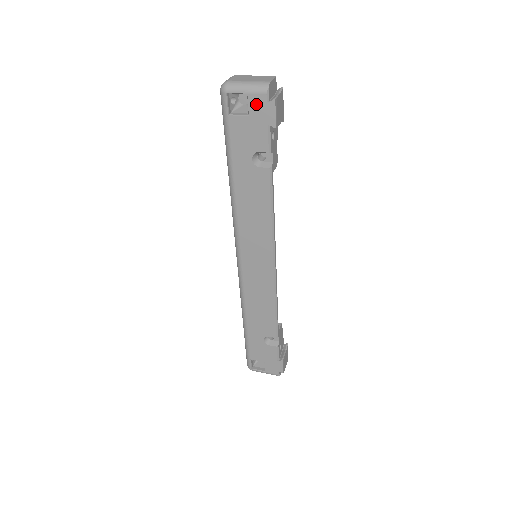
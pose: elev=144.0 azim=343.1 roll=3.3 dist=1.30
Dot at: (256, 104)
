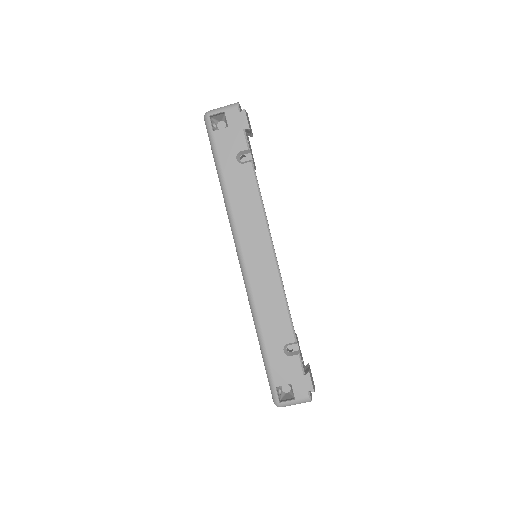
Dot at: (232, 117)
